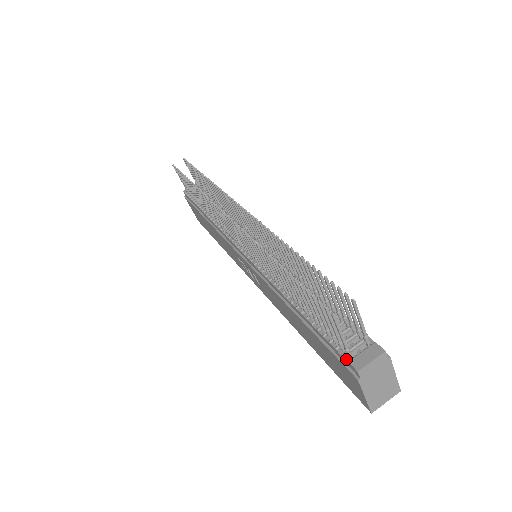
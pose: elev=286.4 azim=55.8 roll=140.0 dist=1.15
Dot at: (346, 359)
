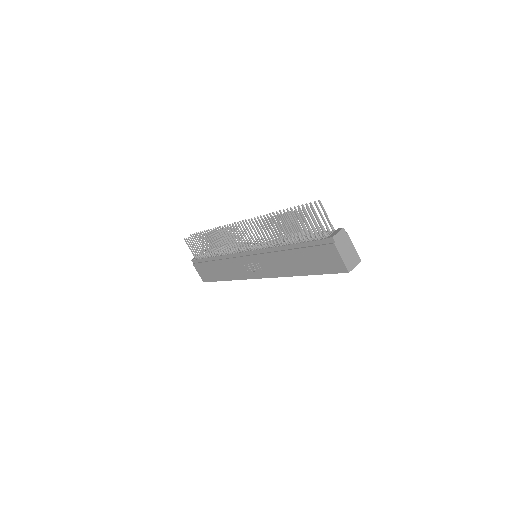
Dot at: (325, 239)
